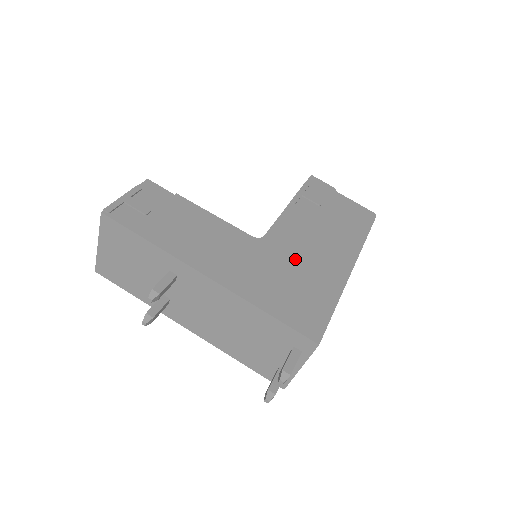
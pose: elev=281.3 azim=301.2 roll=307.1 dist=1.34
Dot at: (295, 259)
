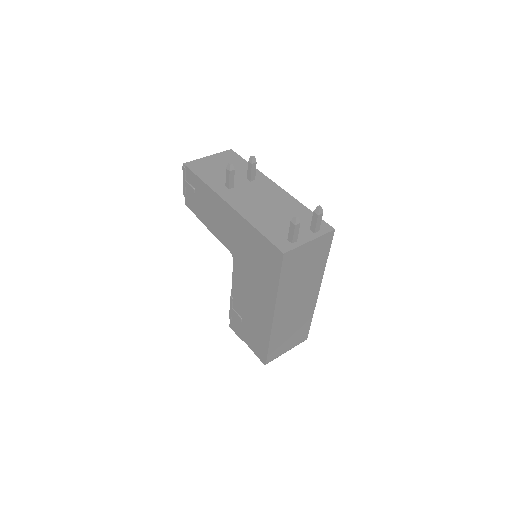
Dot at: occluded
